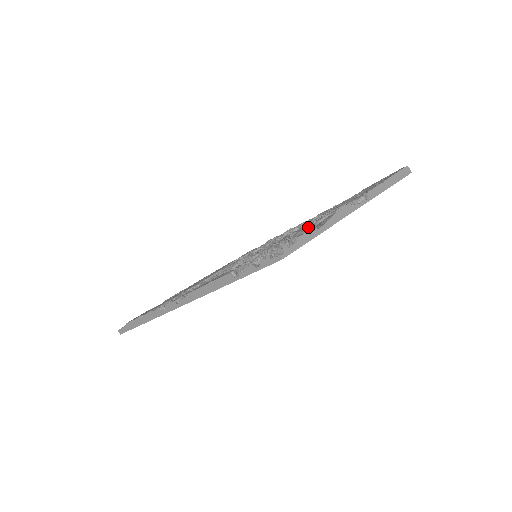
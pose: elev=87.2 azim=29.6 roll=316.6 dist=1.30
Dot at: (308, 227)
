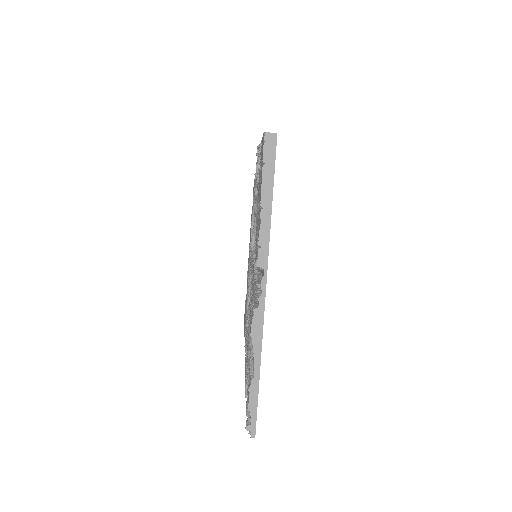
Dot at: (250, 343)
